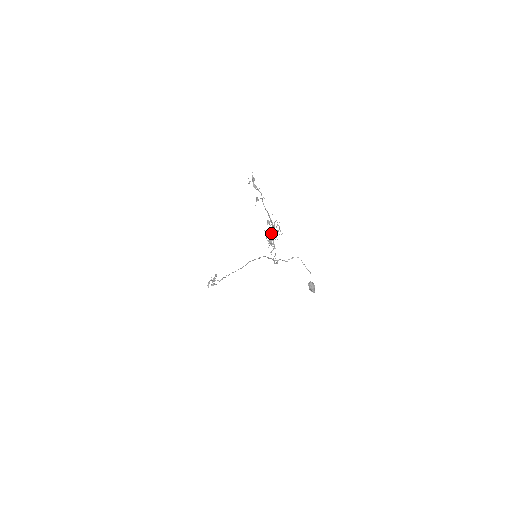
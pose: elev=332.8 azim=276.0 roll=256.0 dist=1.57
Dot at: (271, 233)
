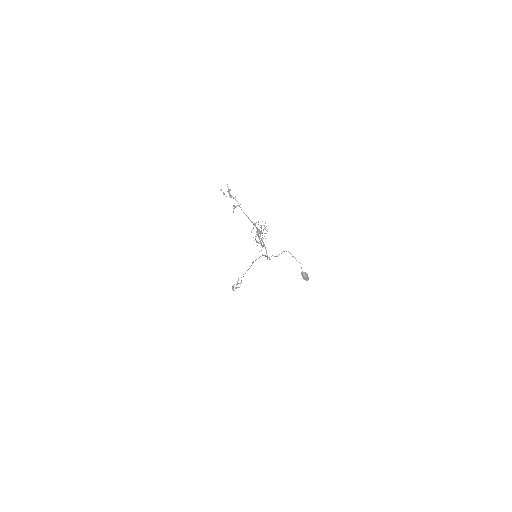
Dot at: (257, 234)
